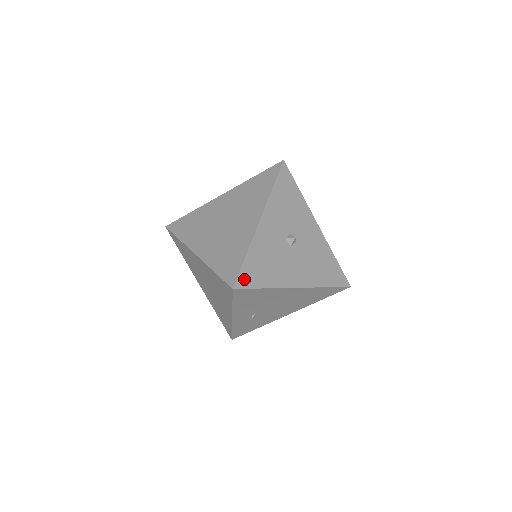
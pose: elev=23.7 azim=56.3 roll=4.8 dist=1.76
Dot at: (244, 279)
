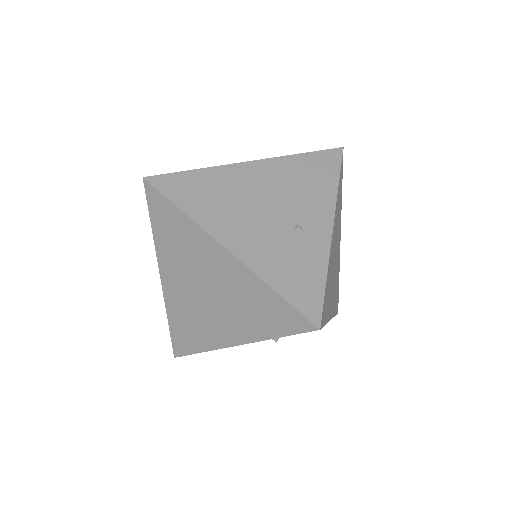
Dot at: occluded
